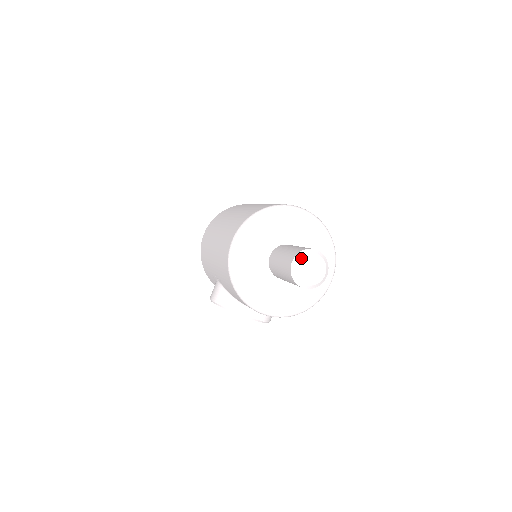
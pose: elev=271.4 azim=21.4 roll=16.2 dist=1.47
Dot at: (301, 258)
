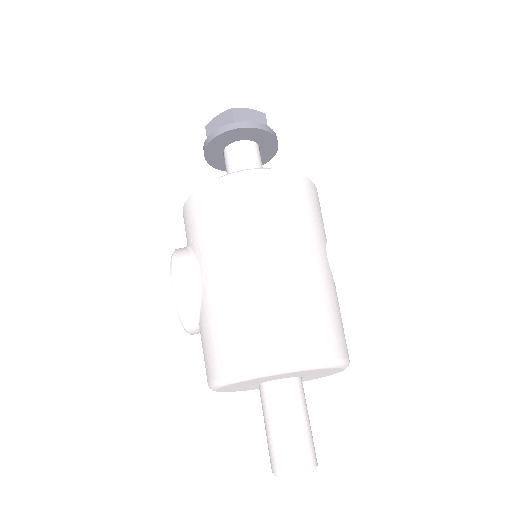
Dot at: (303, 474)
